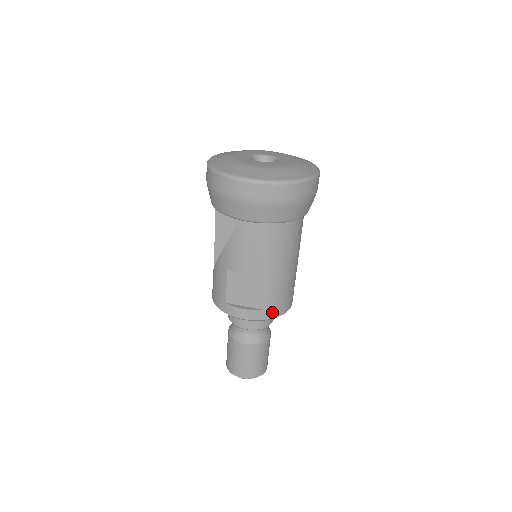
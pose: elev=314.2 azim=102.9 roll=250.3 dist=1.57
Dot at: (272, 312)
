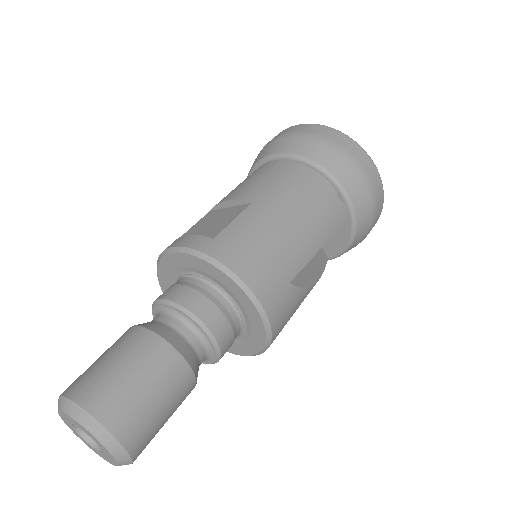
Dot at: (222, 250)
